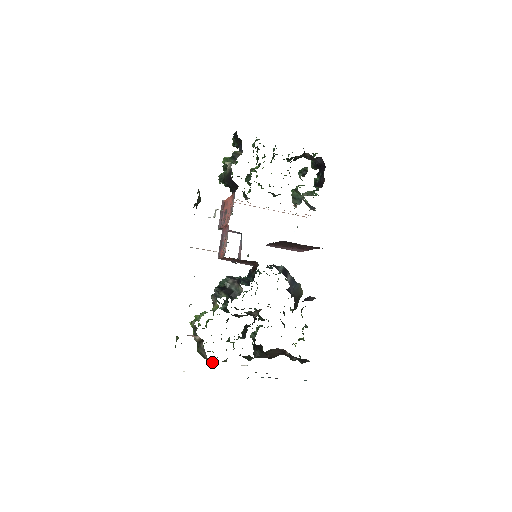
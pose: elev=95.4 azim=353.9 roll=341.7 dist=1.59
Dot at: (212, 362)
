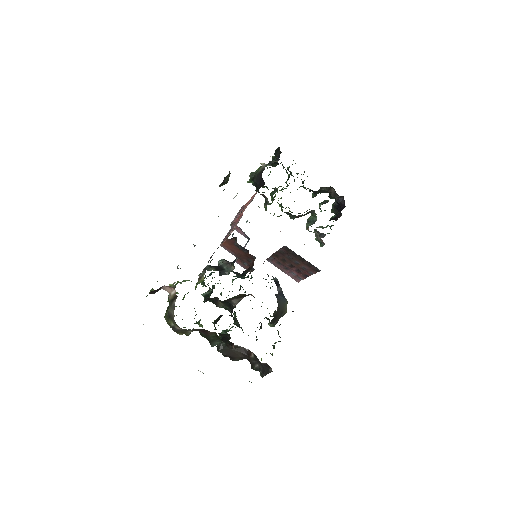
Dot at: (175, 328)
